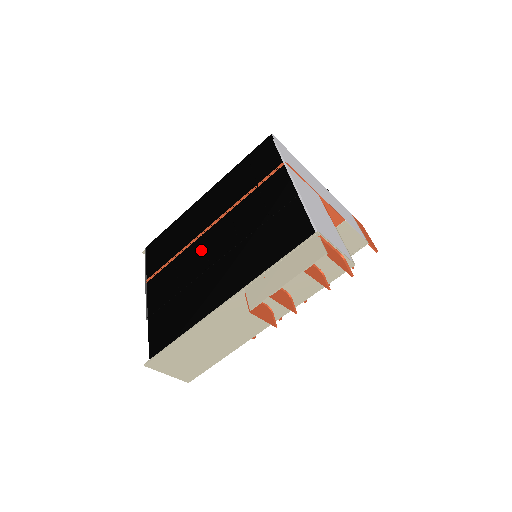
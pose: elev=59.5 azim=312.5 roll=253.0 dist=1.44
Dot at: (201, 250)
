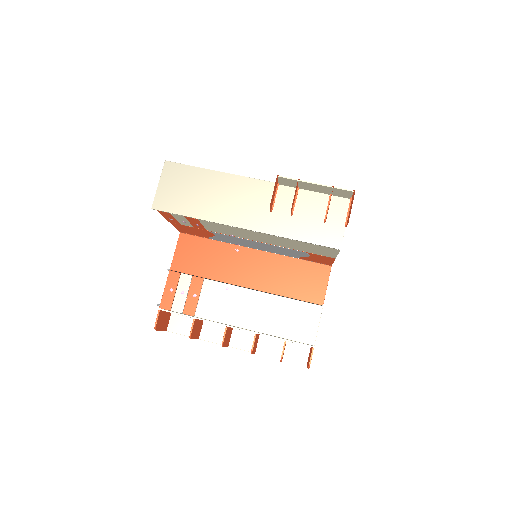
Dot at: occluded
